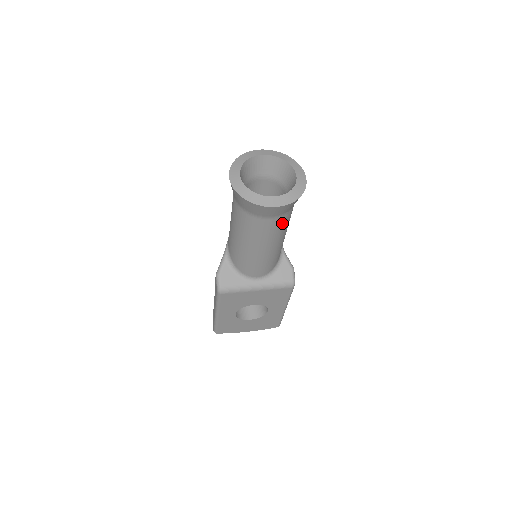
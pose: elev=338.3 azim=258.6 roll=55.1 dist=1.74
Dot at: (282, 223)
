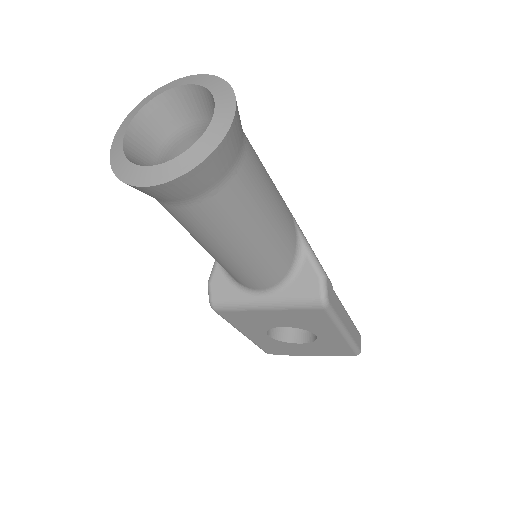
Dot at: (221, 209)
